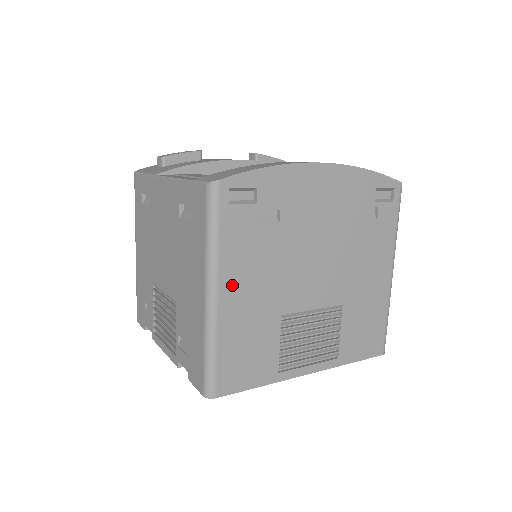
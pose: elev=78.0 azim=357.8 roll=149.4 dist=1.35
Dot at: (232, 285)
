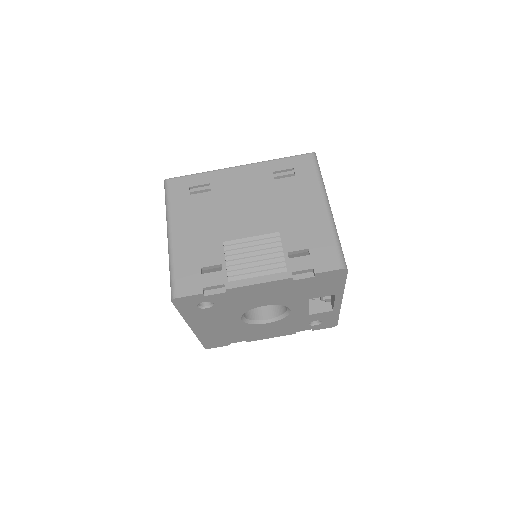
Dot at: occluded
